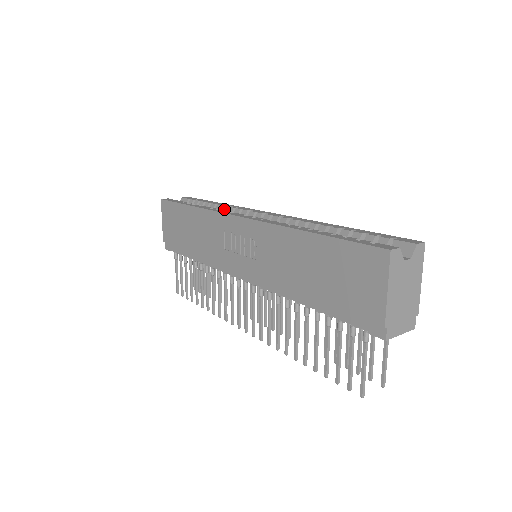
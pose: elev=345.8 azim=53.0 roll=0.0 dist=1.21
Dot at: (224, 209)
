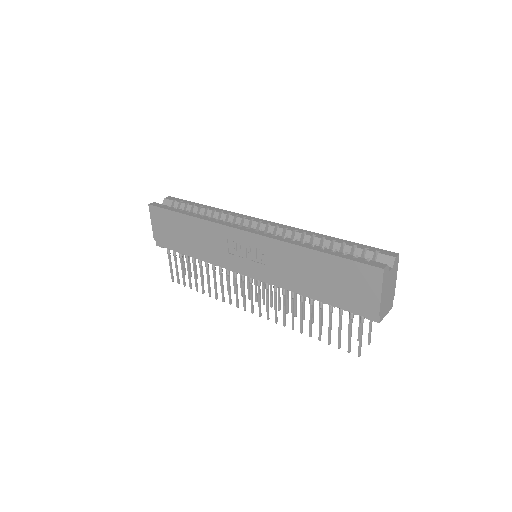
Dot at: (217, 215)
